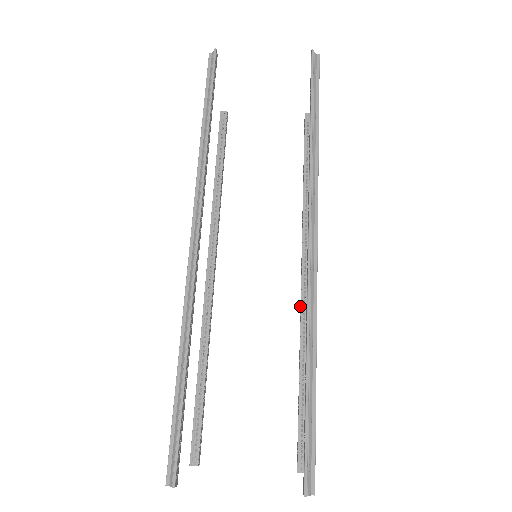
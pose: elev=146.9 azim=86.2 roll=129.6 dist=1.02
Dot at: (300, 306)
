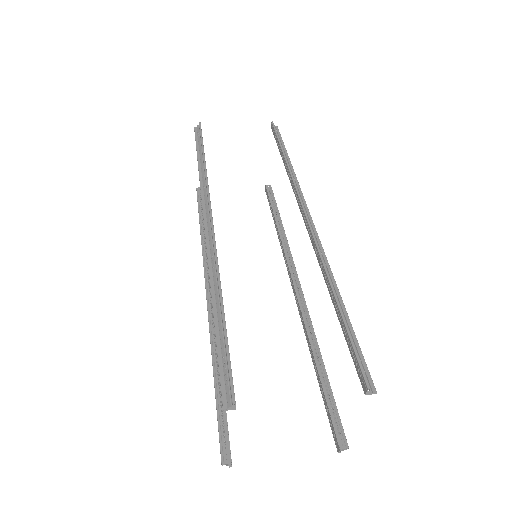
Dot at: (298, 310)
